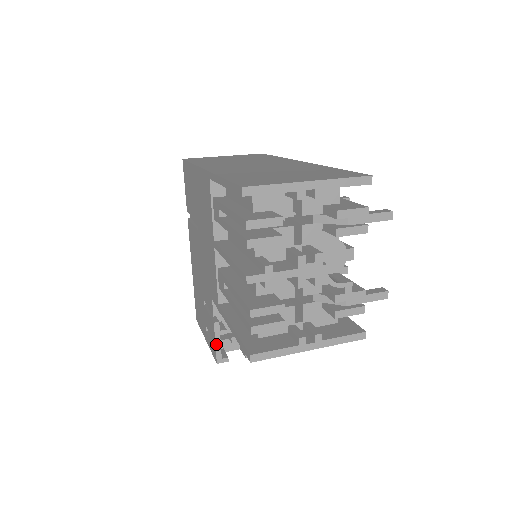
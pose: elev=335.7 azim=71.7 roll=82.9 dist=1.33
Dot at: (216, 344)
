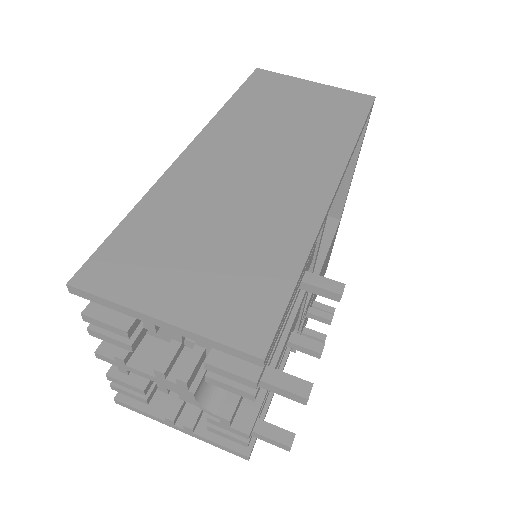
Dot at: occluded
